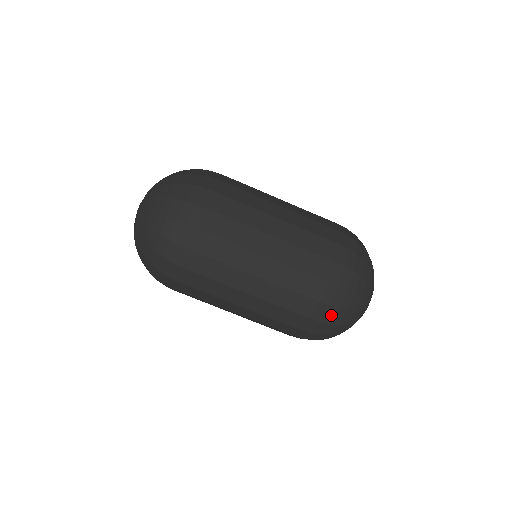
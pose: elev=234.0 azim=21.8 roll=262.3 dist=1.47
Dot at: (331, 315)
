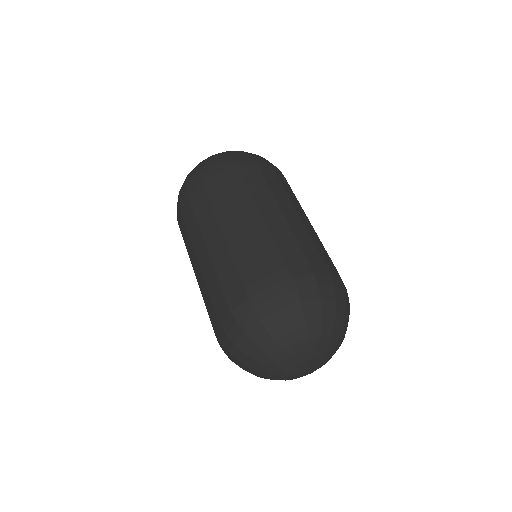
Dot at: occluded
